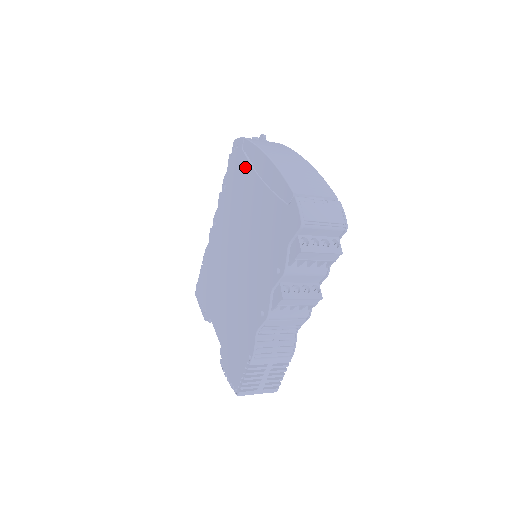
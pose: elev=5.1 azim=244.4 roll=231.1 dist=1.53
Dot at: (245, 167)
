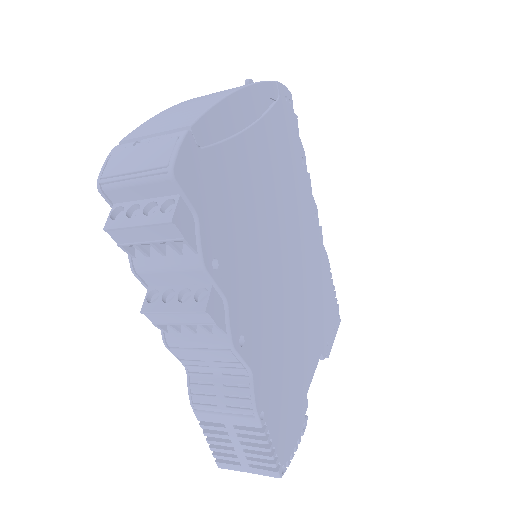
Dot at: occluded
